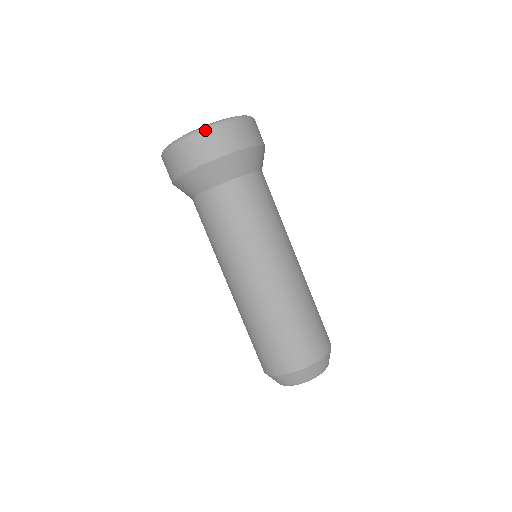
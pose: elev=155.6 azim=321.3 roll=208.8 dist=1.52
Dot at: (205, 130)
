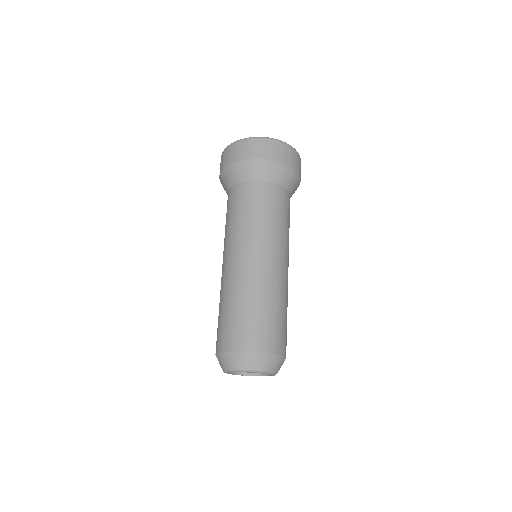
Dot at: (229, 146)
